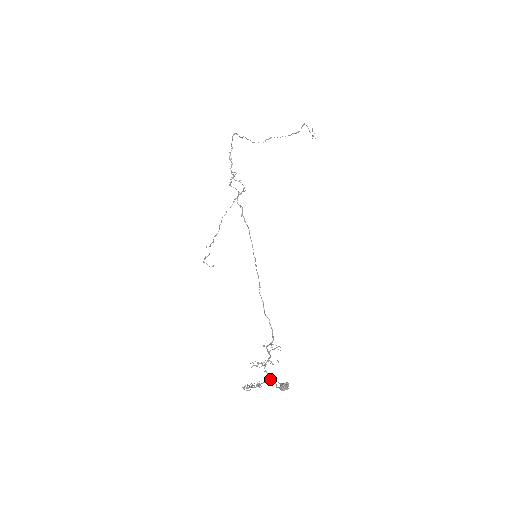
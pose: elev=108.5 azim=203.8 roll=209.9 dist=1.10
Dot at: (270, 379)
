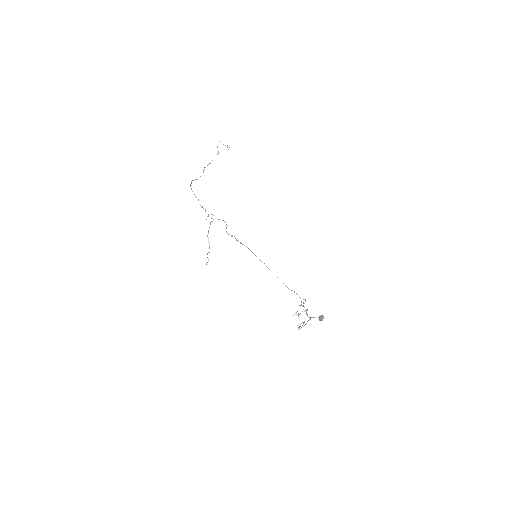
Dot at: occluded
